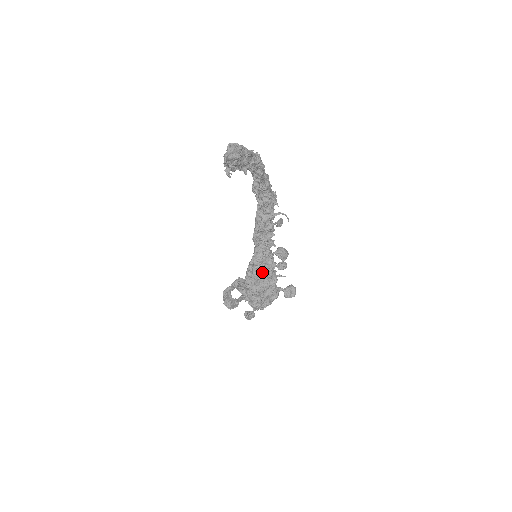
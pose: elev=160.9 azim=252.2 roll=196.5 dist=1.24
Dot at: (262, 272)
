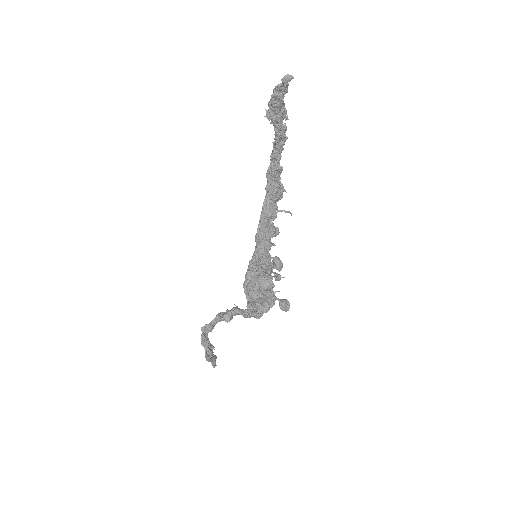
Dot at: (263, 269)
